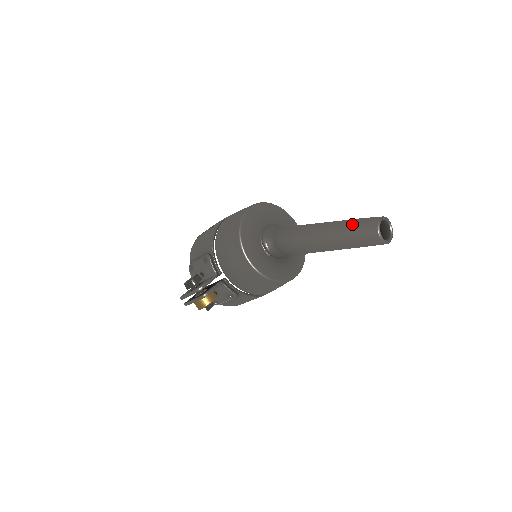
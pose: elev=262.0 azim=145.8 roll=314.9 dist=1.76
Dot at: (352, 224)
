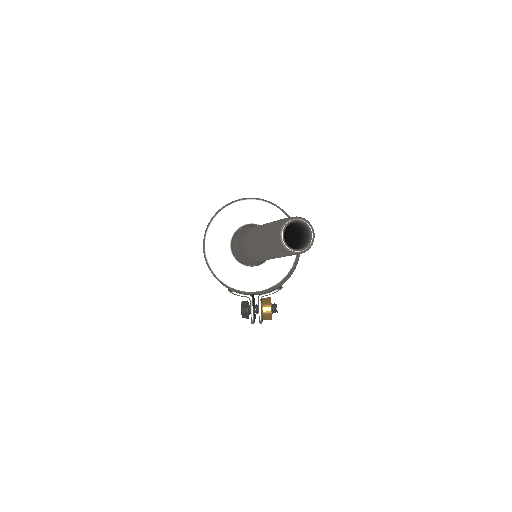
Dot at: (269, 247)
